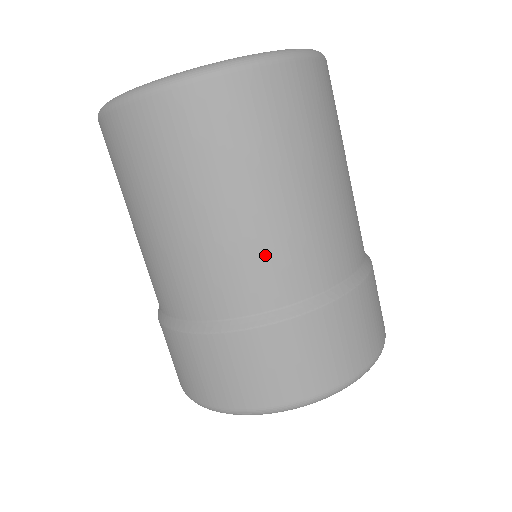
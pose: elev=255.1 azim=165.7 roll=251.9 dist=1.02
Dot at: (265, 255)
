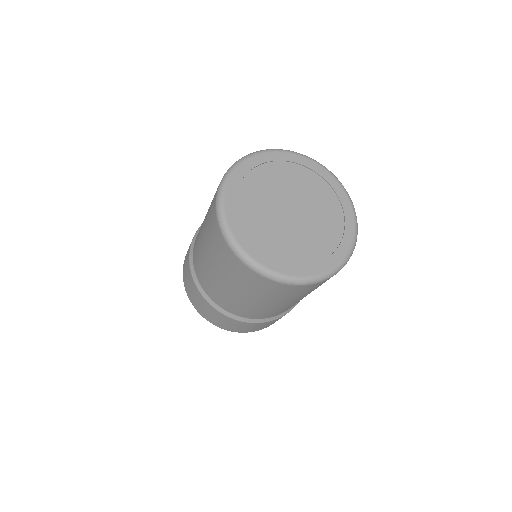
Dot at: occluded
